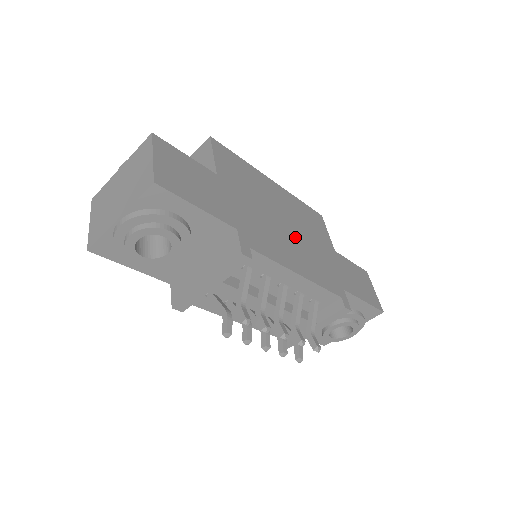
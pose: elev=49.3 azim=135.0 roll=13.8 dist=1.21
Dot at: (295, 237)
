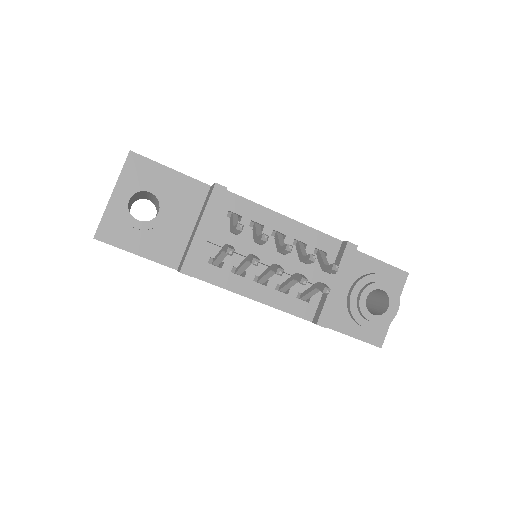
Dot at: occluded
